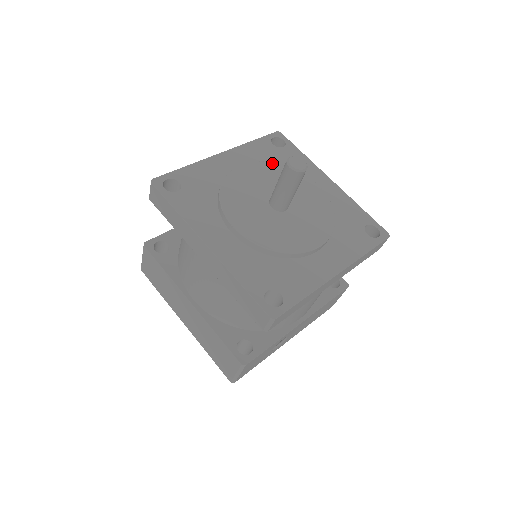
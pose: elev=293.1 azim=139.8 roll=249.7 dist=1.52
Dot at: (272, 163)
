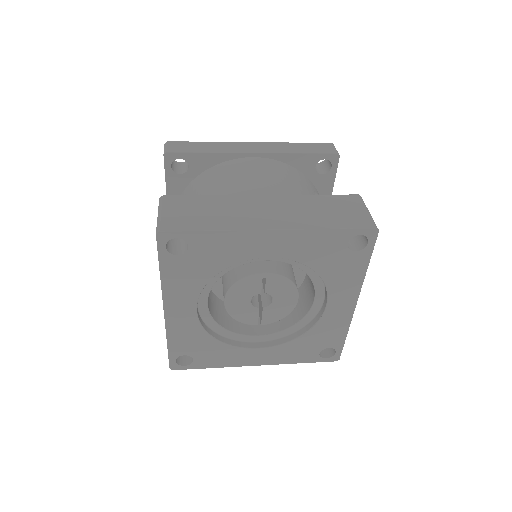
Dot at: occluded
